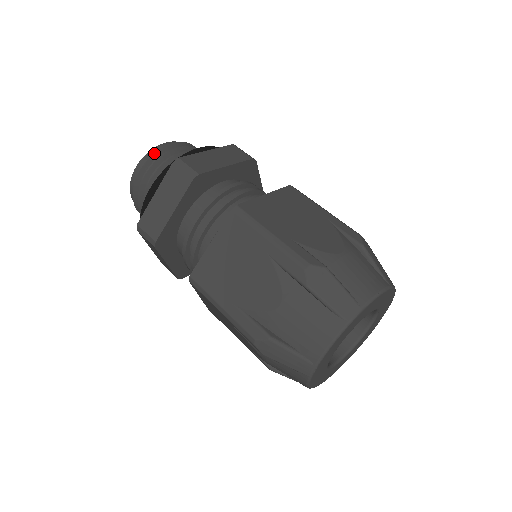
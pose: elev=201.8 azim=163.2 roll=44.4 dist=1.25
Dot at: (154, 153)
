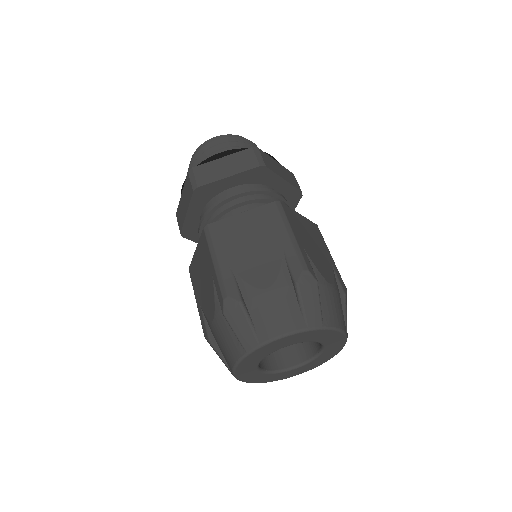
Dot at: (198, 150)
